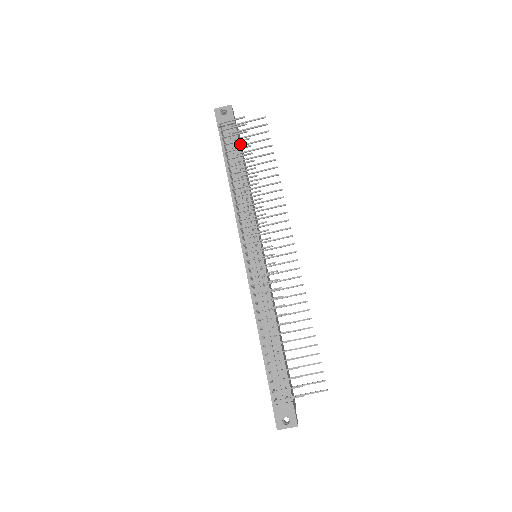
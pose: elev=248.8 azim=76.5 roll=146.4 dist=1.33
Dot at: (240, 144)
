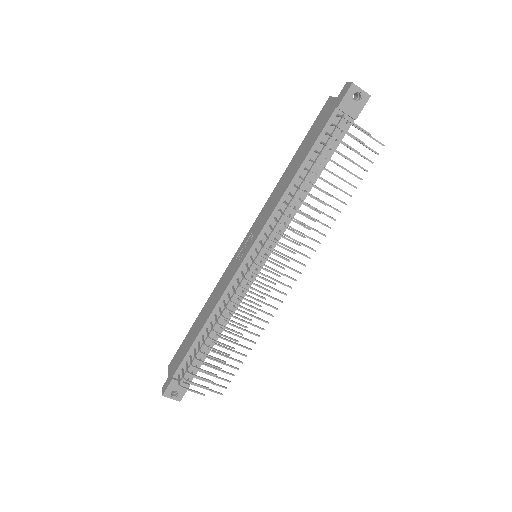
Dot at: occluded
